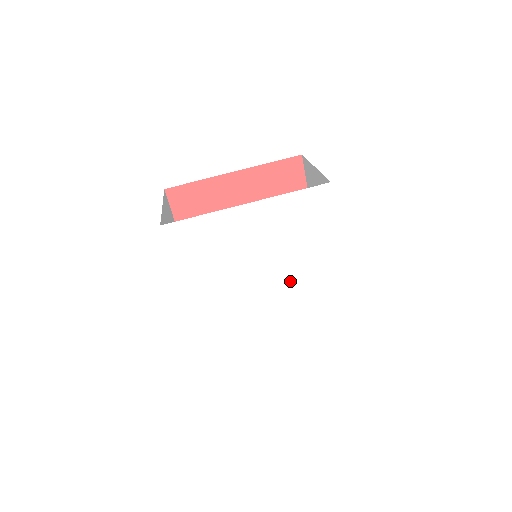
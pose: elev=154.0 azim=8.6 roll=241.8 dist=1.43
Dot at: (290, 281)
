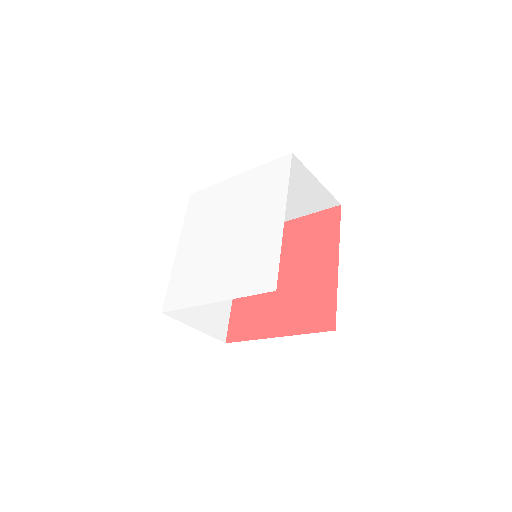
Dot at: (242, 236)
